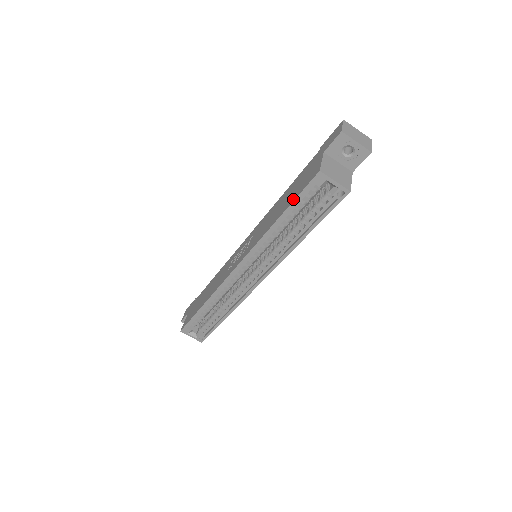
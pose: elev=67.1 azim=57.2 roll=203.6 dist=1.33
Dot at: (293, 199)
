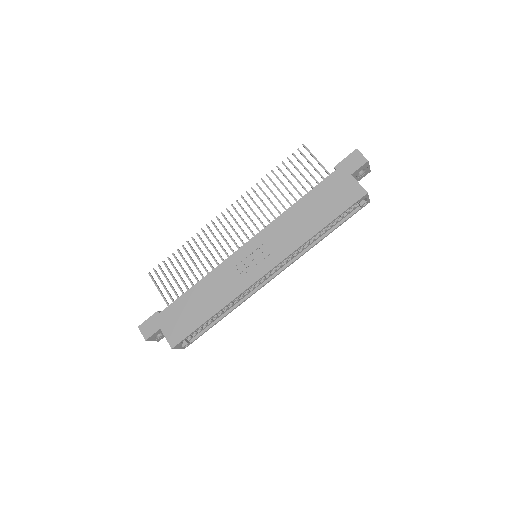
Dot at: (338, 213)
